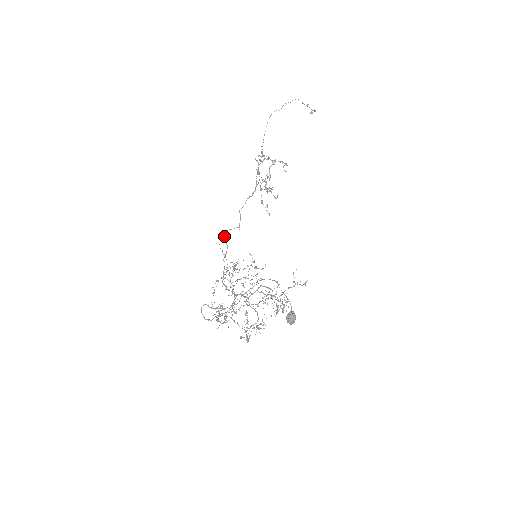
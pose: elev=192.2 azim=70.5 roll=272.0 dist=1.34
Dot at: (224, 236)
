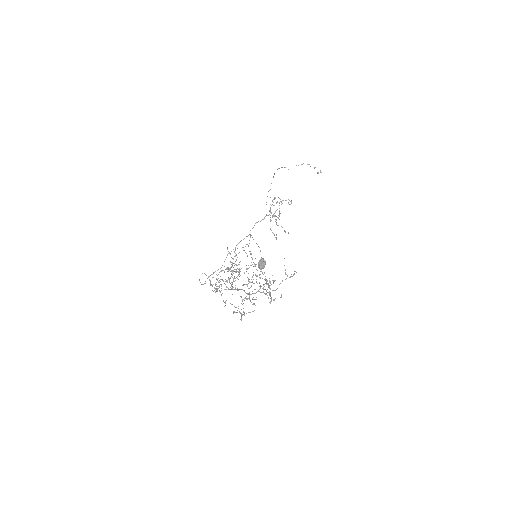
Dot at: (235, 249)
